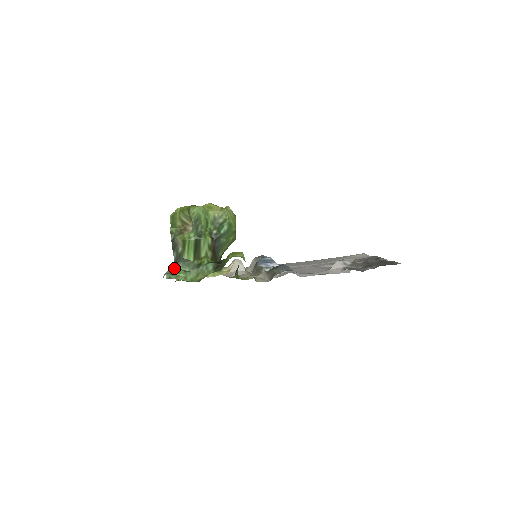
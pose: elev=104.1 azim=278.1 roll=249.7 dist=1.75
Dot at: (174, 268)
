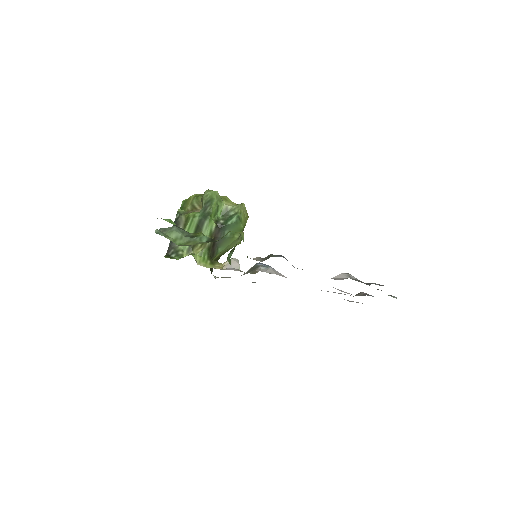
Dot at: (167, 229)
